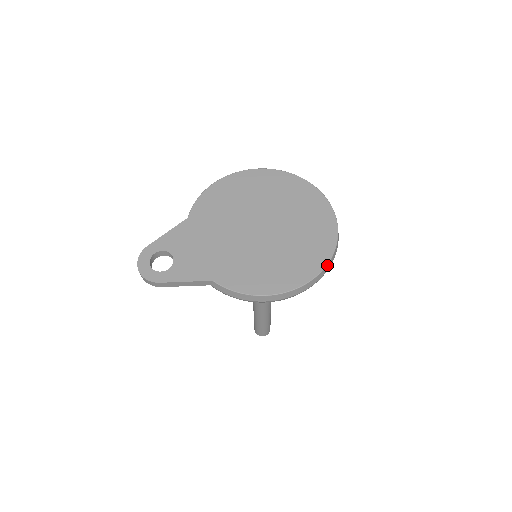
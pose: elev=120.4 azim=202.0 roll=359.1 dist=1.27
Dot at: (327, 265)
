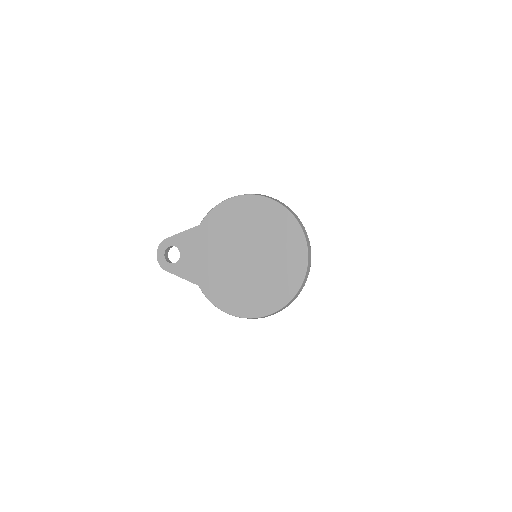
Dot at: (279, 310)
